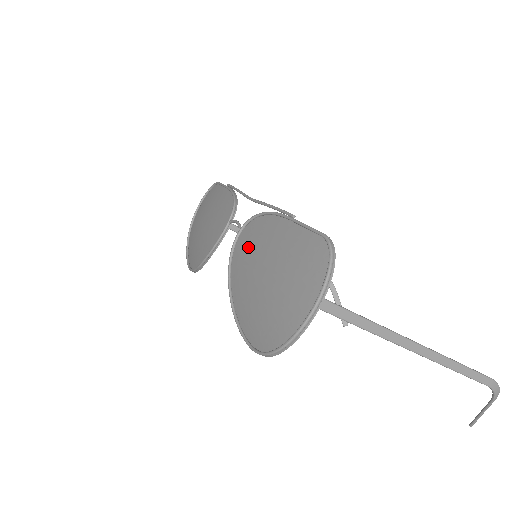
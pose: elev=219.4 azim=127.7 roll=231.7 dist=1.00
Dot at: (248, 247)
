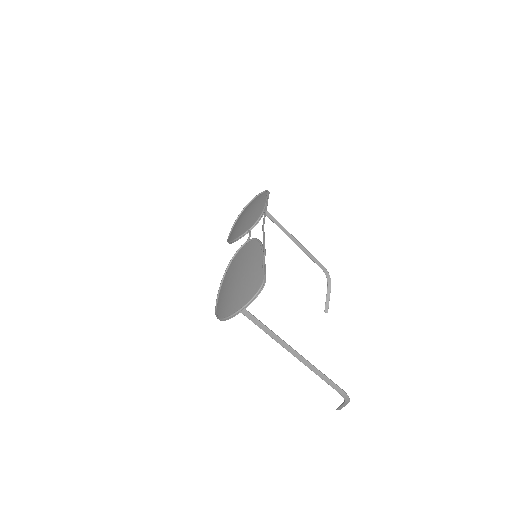
Dot at: (243, 255)
